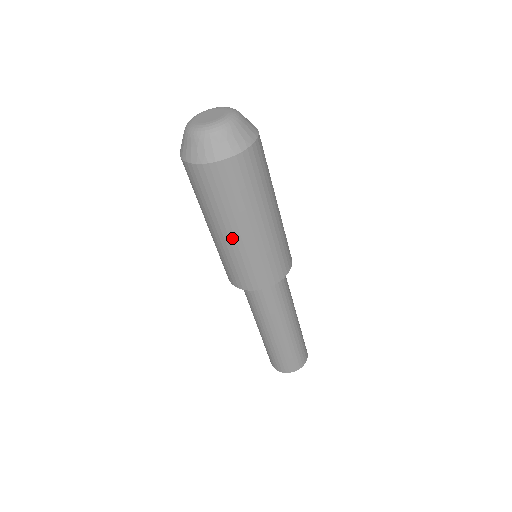
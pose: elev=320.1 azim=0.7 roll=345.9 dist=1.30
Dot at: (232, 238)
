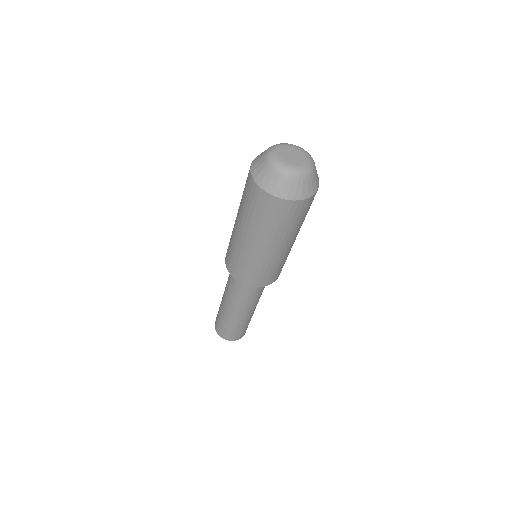
Dot at: (246, 242)
